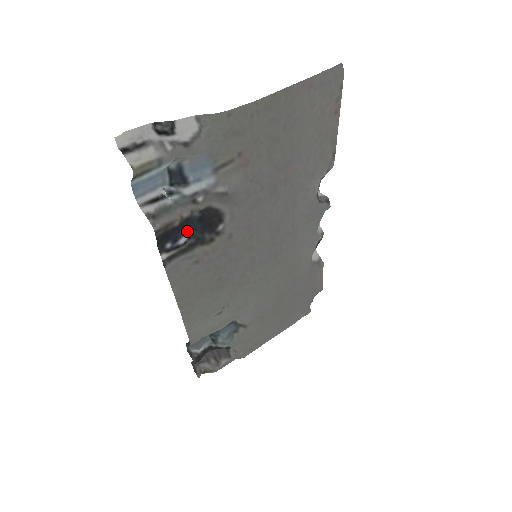
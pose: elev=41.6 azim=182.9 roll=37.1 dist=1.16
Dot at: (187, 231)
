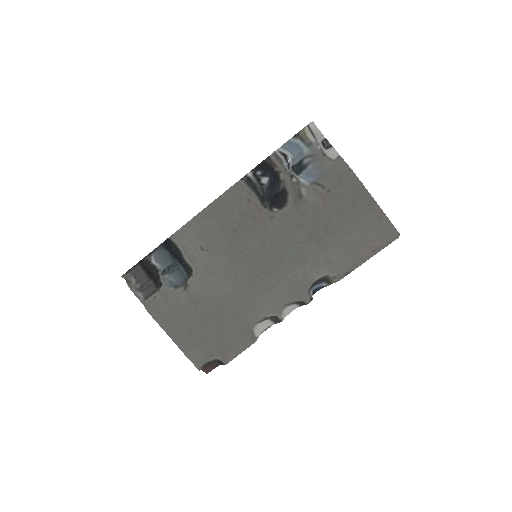
Dot at: (271, 181)
